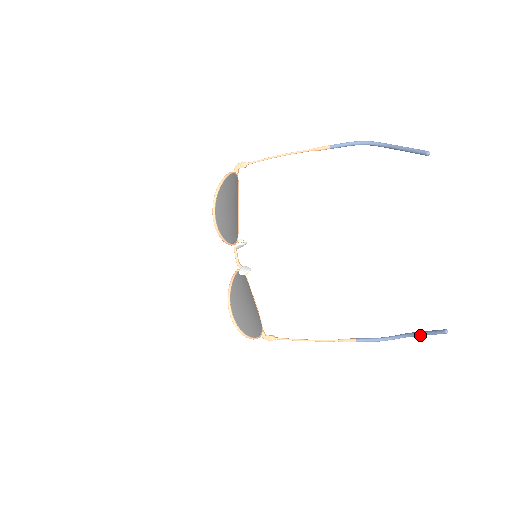
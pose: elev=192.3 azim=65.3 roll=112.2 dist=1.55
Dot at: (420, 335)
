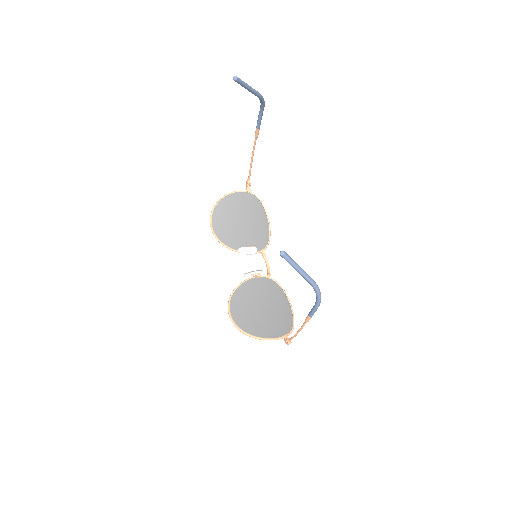
Dot at: (302, 276)
